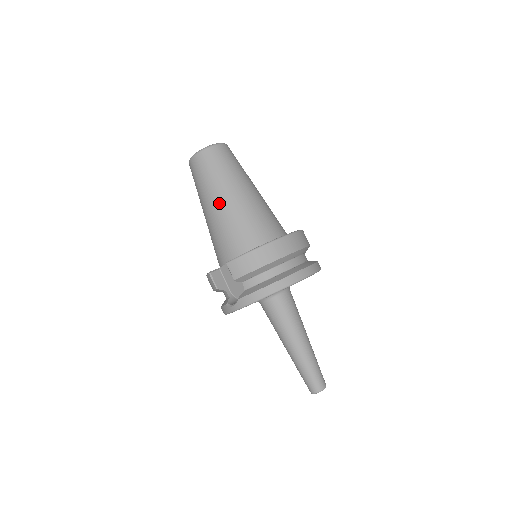
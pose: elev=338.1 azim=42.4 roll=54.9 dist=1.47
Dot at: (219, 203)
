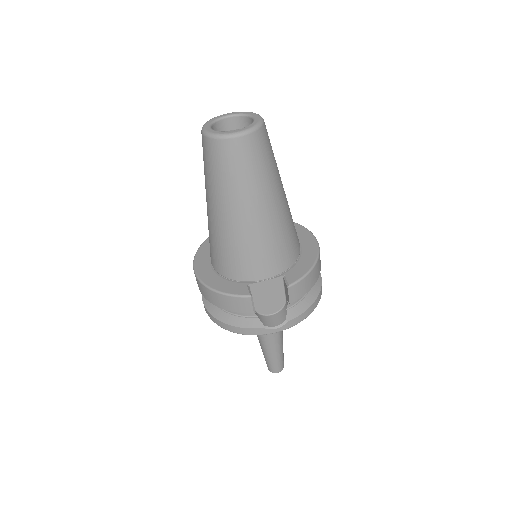
Dot at: (270, 208)
